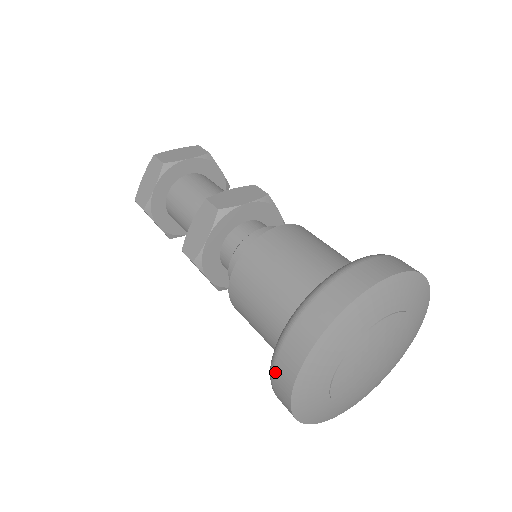
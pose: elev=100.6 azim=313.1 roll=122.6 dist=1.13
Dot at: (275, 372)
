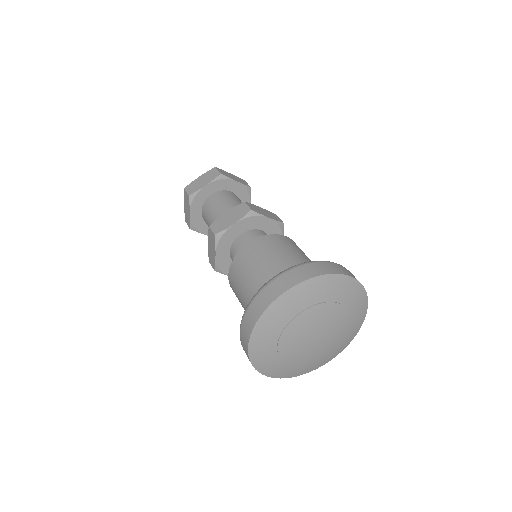
Dot at: (254, 302)
